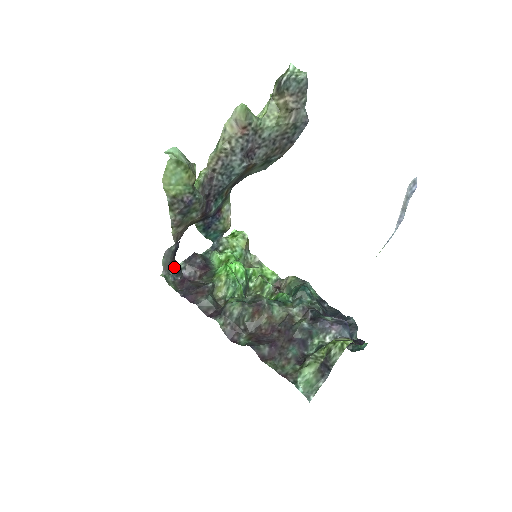
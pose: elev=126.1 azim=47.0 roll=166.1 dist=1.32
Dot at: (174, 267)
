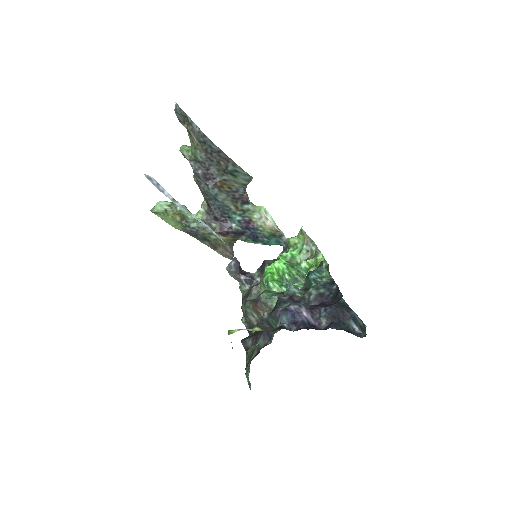
Dot at: (242, 278)
